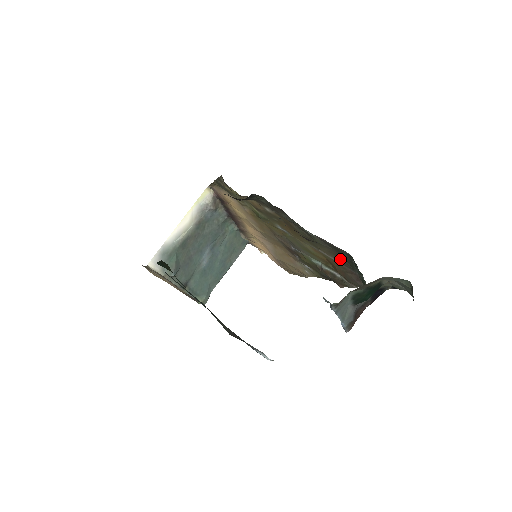
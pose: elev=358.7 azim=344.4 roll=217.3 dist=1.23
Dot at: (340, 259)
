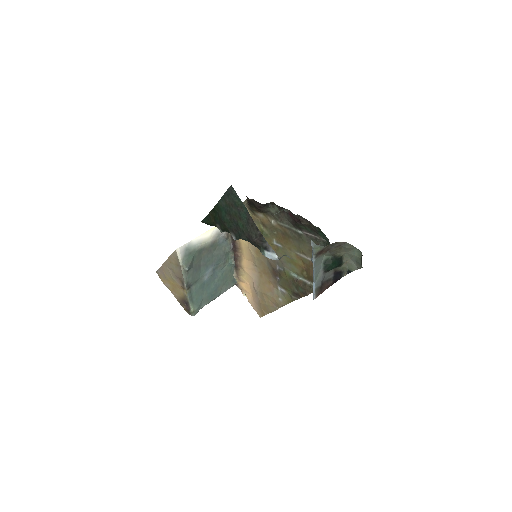
Dot at: occluded
